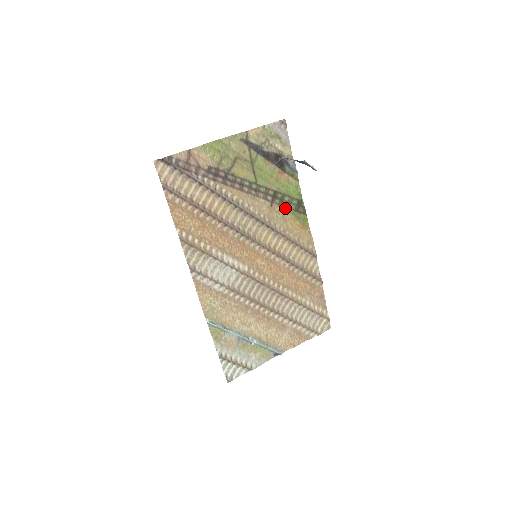
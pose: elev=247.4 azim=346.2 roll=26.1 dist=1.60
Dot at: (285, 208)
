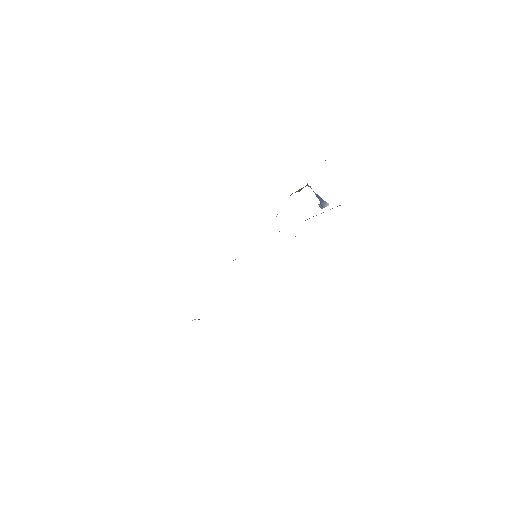
Dot at: occluded
